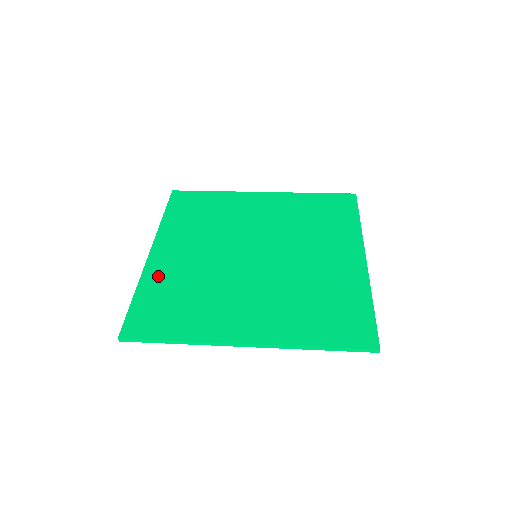
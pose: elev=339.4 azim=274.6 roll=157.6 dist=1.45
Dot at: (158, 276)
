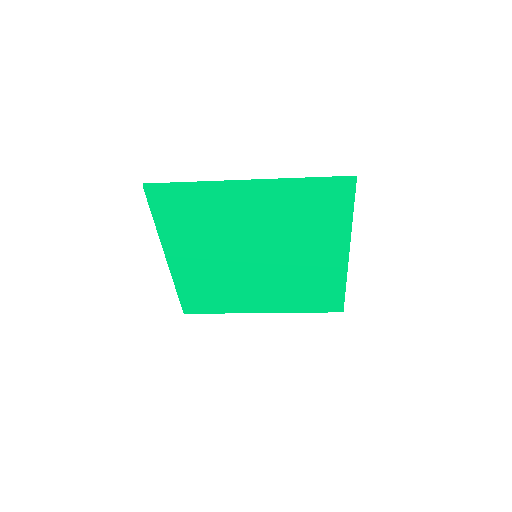
Dot at: (174, 235)
